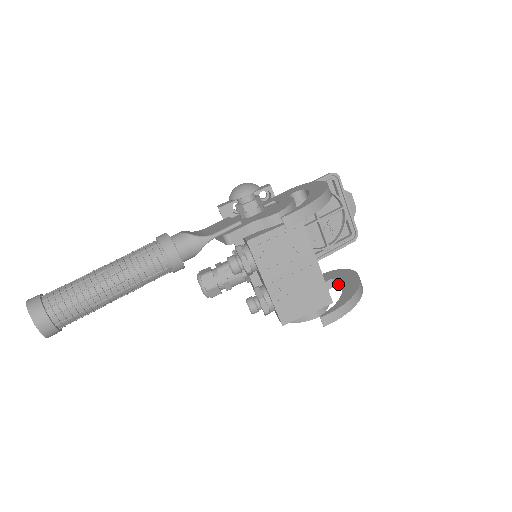
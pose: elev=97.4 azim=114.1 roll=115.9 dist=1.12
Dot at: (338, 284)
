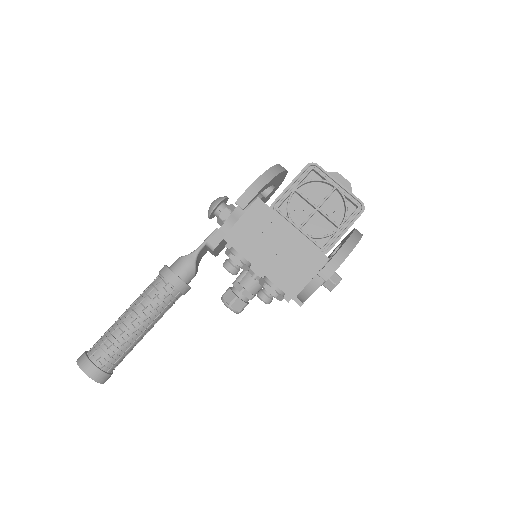
Dot at: occluded
